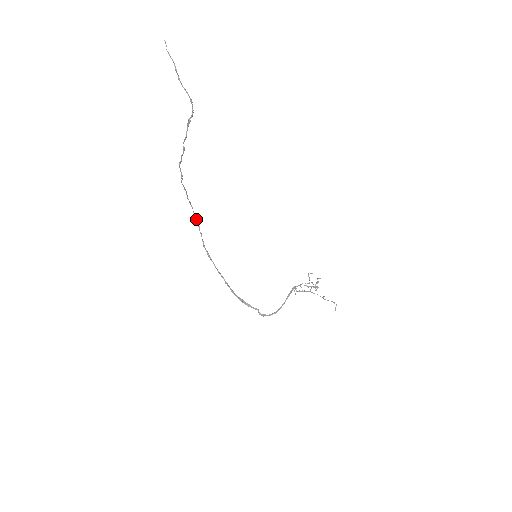
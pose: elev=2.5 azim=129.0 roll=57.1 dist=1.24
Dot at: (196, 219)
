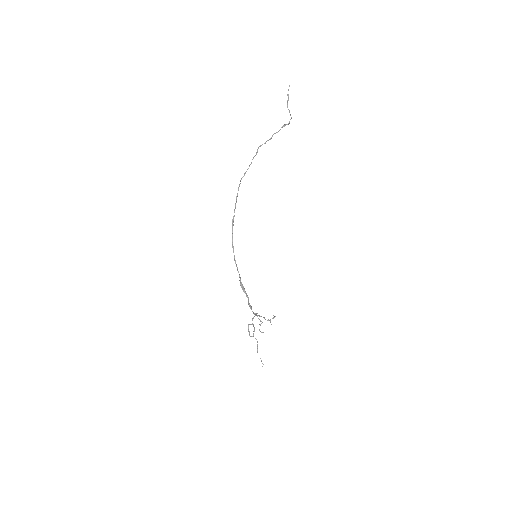
Dot at: occluded
